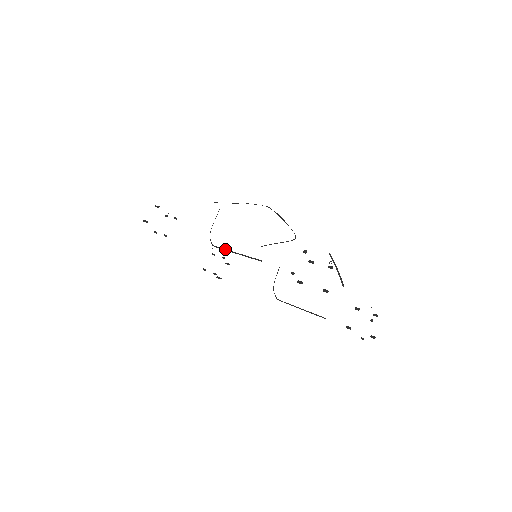
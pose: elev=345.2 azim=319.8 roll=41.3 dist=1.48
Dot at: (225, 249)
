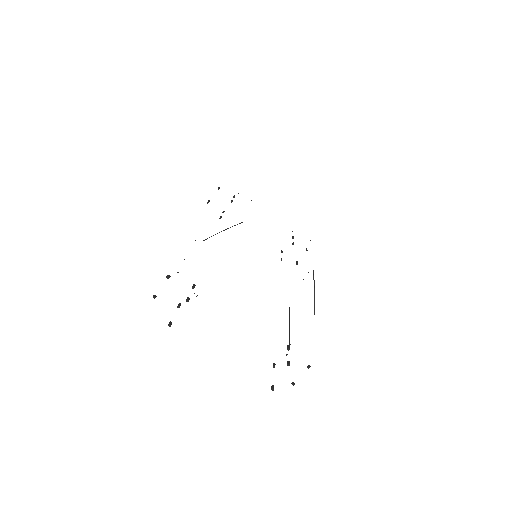
Dot at: occluded
